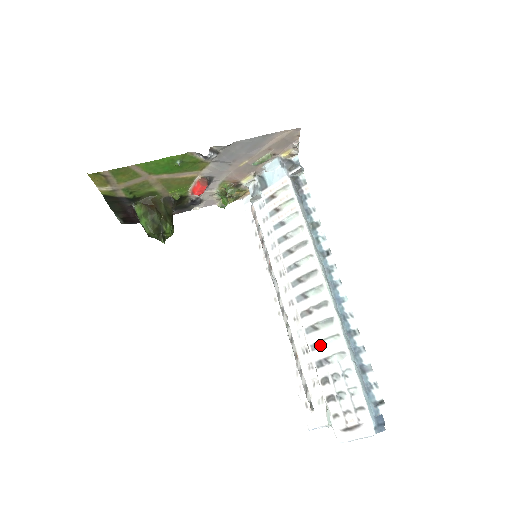
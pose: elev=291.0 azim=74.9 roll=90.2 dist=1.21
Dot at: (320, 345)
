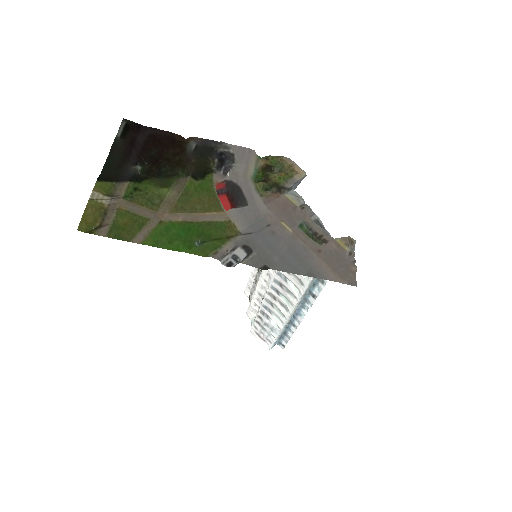
Dot at: (269, 311)
